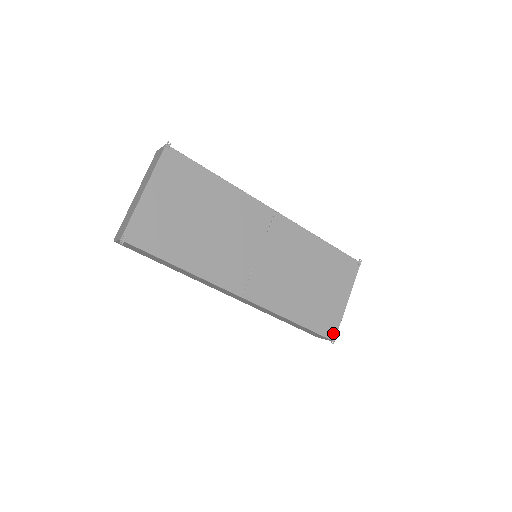
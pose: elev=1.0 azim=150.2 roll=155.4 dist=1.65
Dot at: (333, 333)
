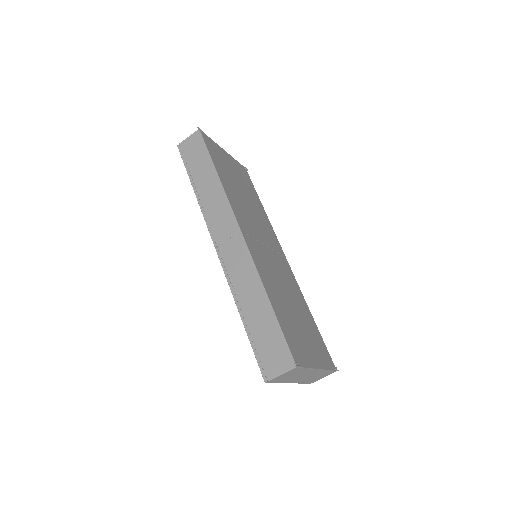
Dot at: (298, 361)
